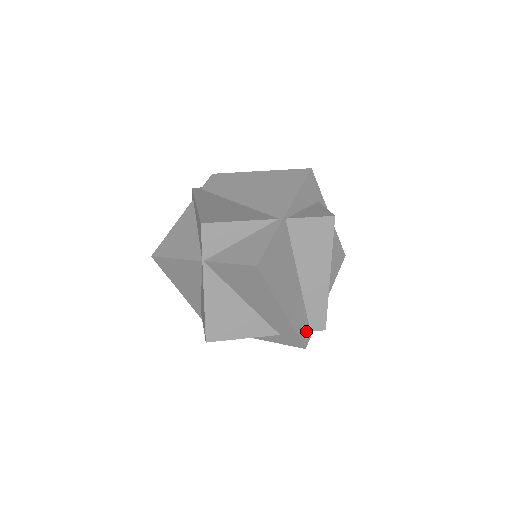
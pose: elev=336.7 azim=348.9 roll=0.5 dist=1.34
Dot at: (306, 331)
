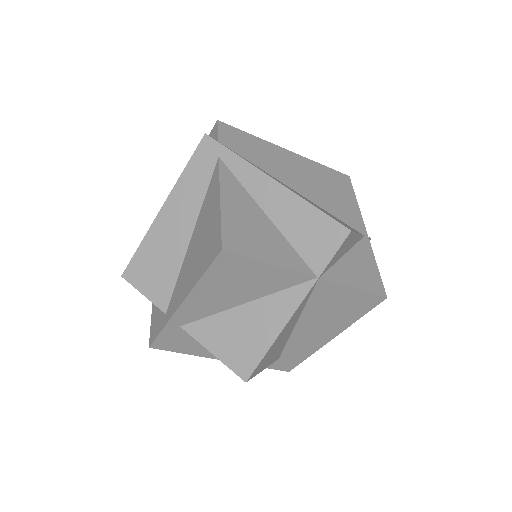
Dot at: occluded
